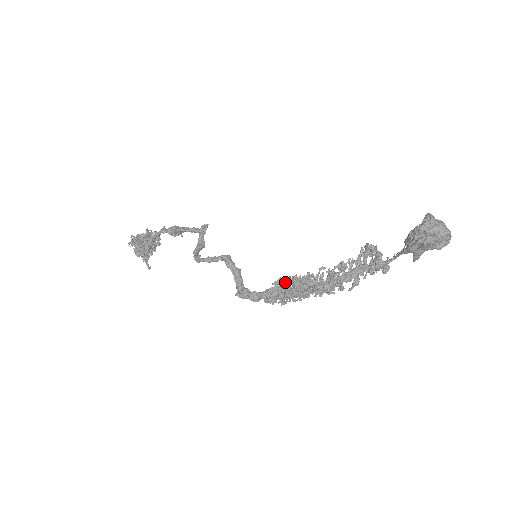
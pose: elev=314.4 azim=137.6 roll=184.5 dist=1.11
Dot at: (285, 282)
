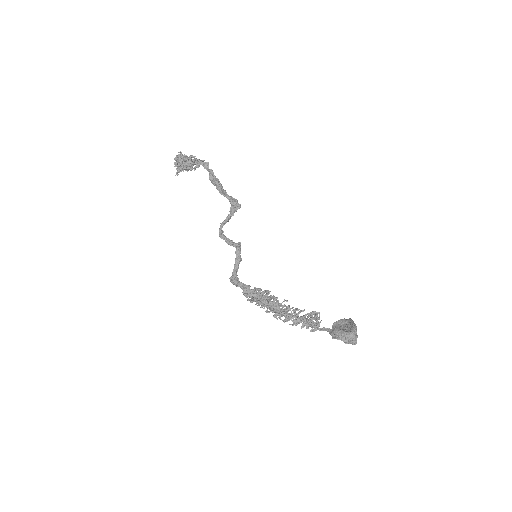
Dot at: occluded
